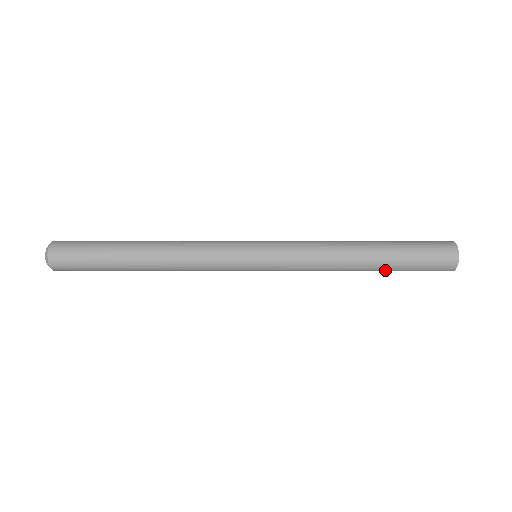
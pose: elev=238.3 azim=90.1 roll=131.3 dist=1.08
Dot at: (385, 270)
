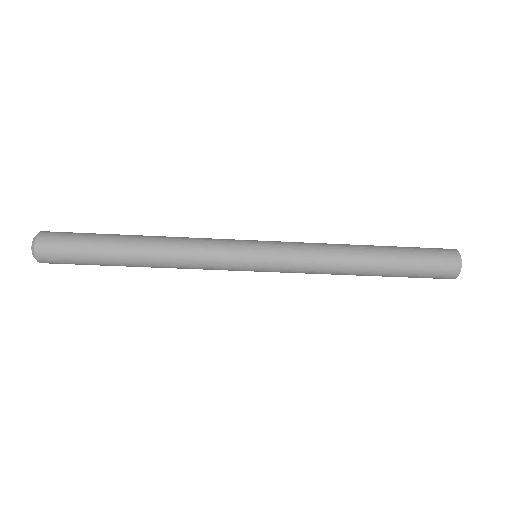
Dot at: occluded
